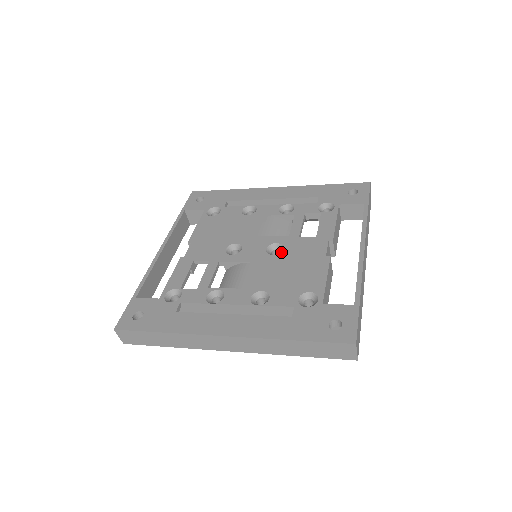
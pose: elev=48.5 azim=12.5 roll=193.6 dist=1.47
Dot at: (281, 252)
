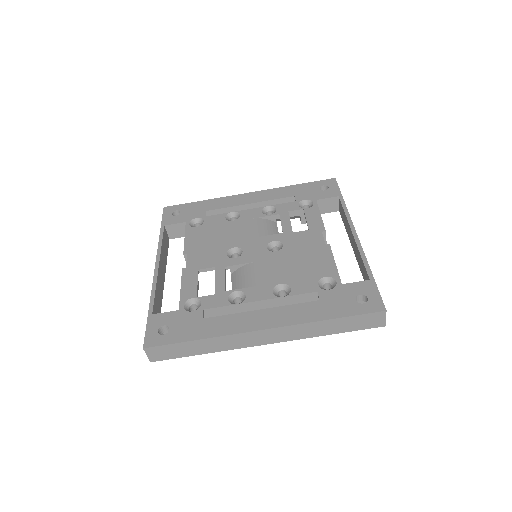
Dot at: (282, 248)
